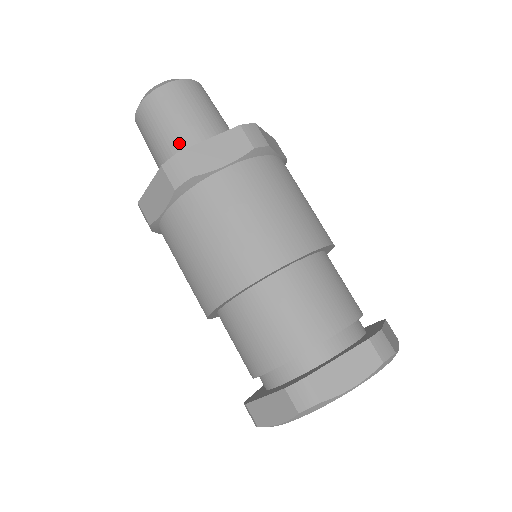
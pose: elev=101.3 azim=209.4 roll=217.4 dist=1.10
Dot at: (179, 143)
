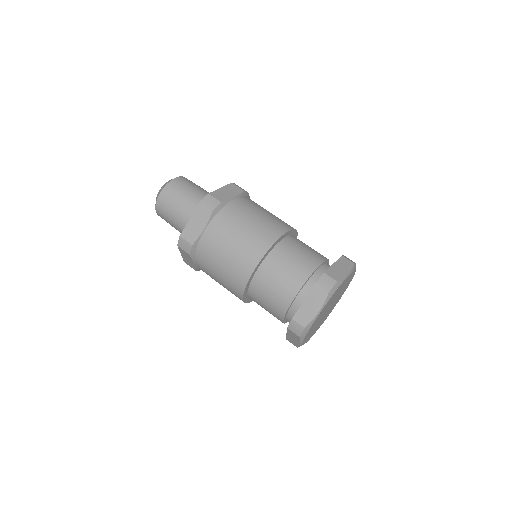
Dot at: (196, 201)
